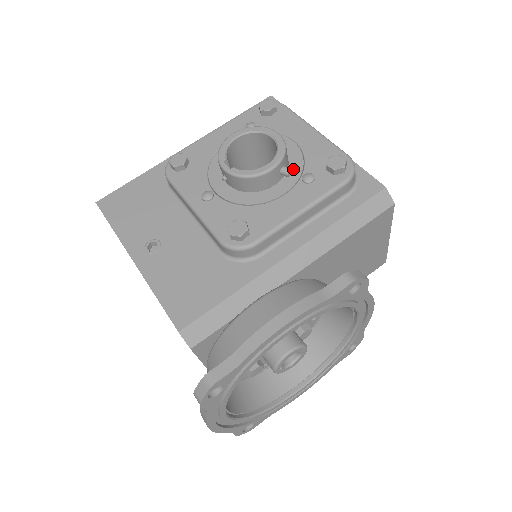
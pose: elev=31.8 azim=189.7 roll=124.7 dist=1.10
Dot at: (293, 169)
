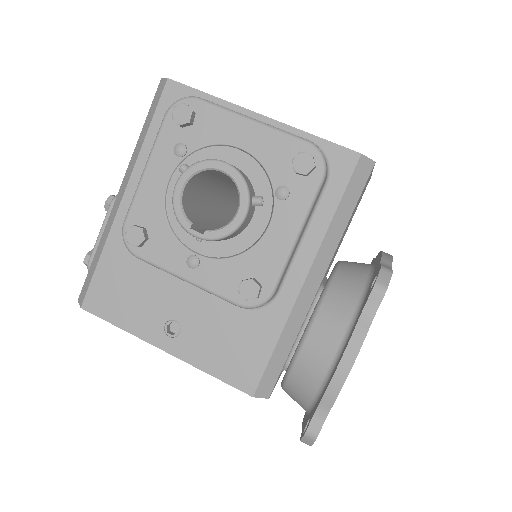
Dot at: (260, 188)
